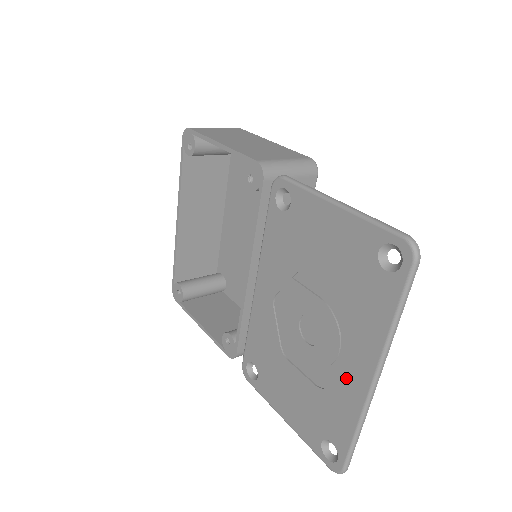
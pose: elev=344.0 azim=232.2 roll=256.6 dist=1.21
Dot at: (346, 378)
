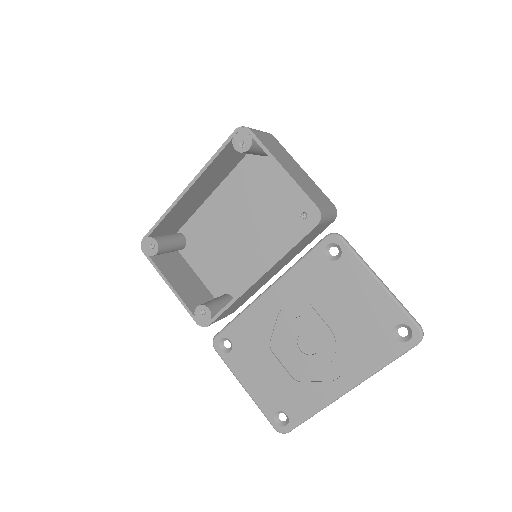
Dot at: (324, 383)
